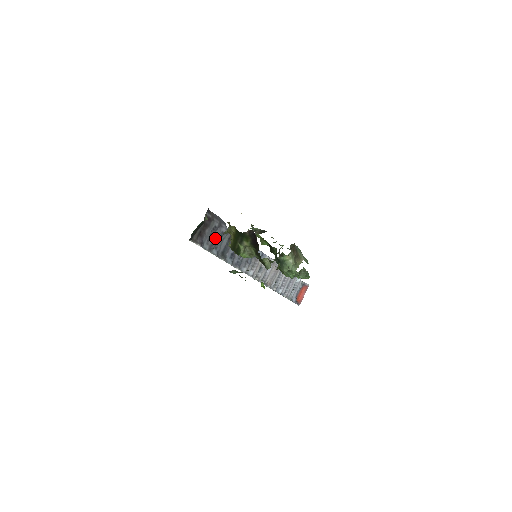
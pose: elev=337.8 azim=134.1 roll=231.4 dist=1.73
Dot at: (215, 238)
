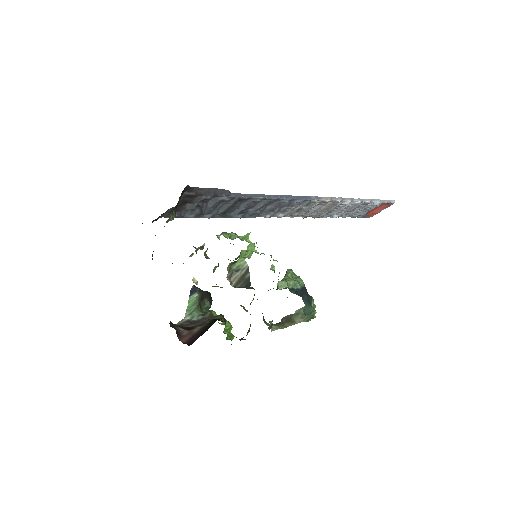
Dot at: (206, 207)
